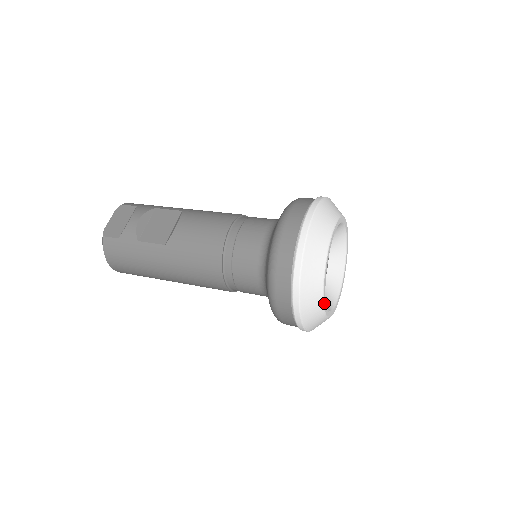
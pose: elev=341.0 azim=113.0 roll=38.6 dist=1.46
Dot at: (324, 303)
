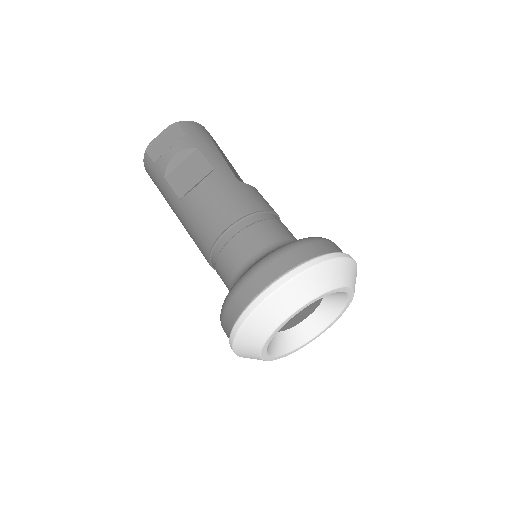
Dot at: (263, 357)
